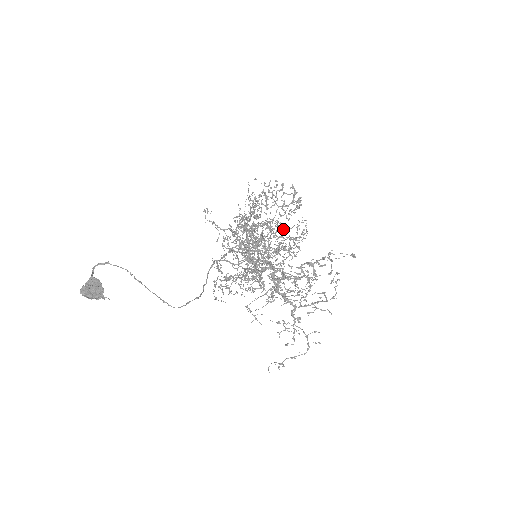
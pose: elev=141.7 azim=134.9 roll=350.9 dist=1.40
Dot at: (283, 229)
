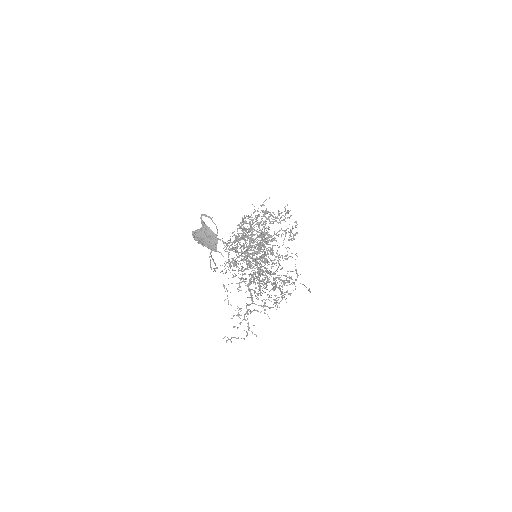
Dot at: occluded
